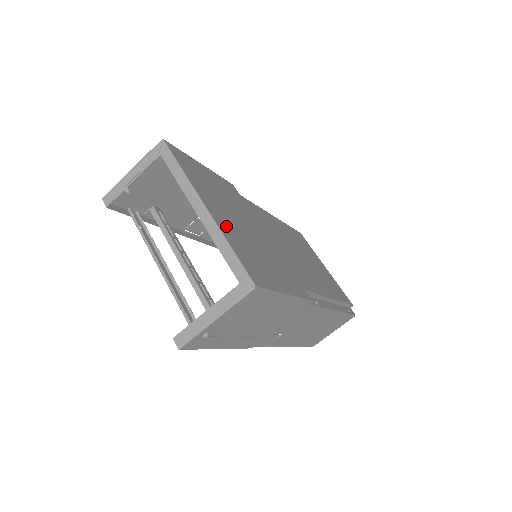
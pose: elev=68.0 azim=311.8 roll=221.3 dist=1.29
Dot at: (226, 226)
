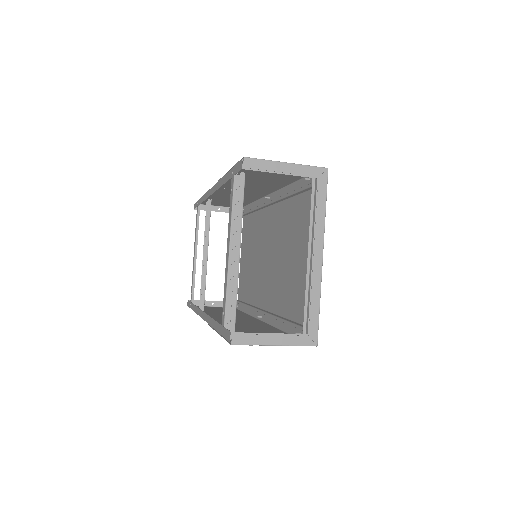
Dot at: occluded
